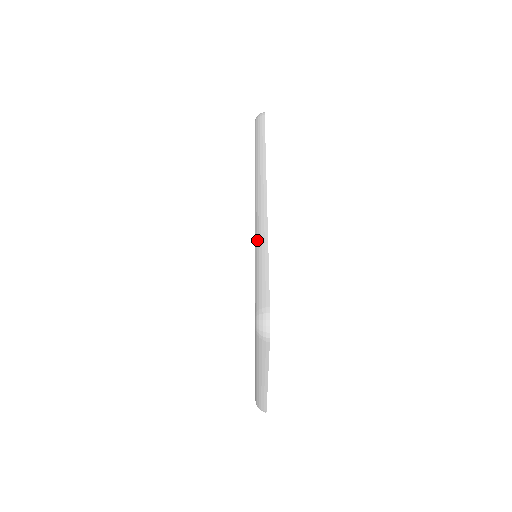
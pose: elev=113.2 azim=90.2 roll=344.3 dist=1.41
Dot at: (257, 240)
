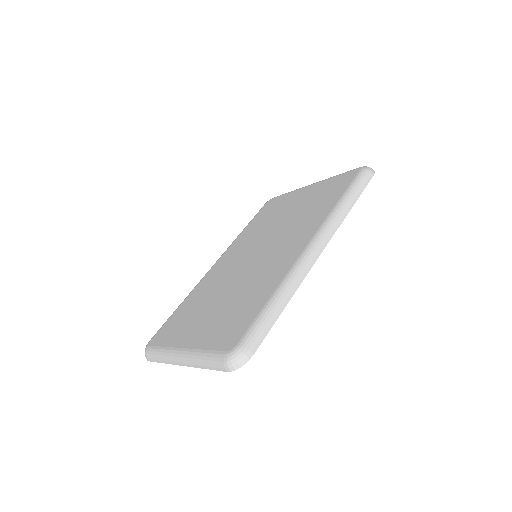
Dot at: (286, 285)
